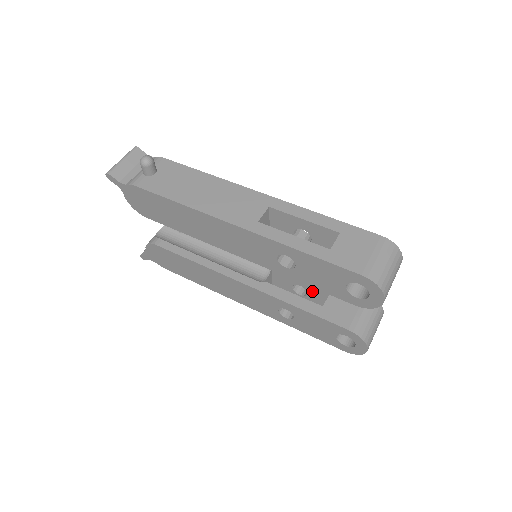
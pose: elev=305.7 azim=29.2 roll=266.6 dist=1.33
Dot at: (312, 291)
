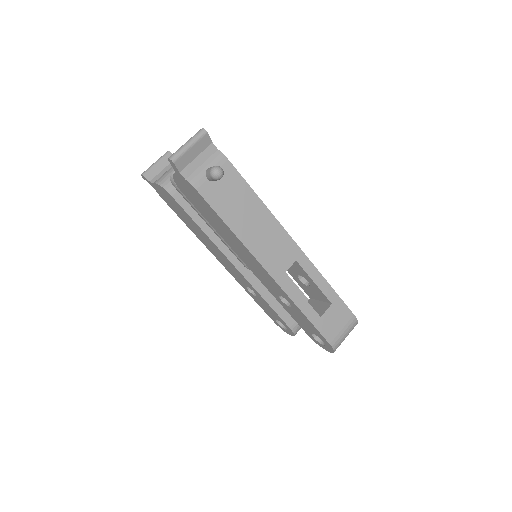
Dot at: occluded
